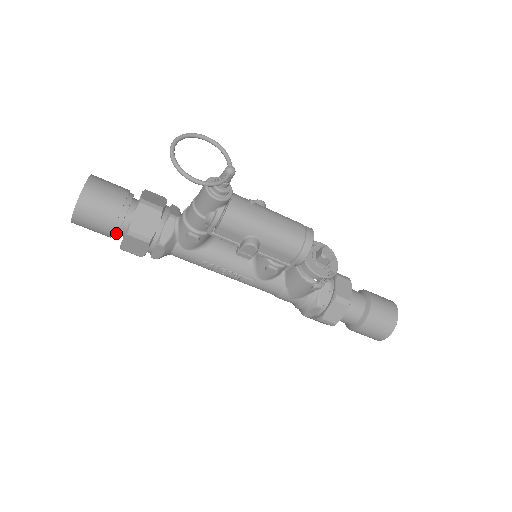
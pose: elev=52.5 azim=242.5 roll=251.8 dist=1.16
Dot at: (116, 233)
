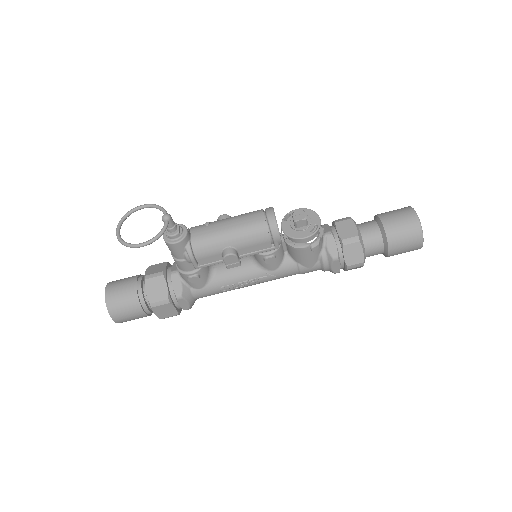
Dot at: (148, 311)
